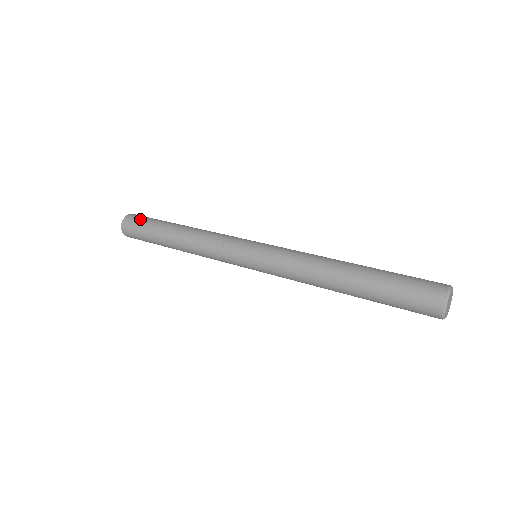
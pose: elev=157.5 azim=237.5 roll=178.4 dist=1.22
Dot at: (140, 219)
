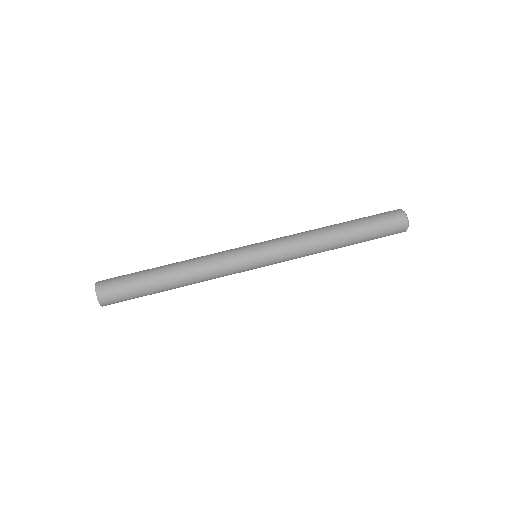
Dot at: (117, 285)
